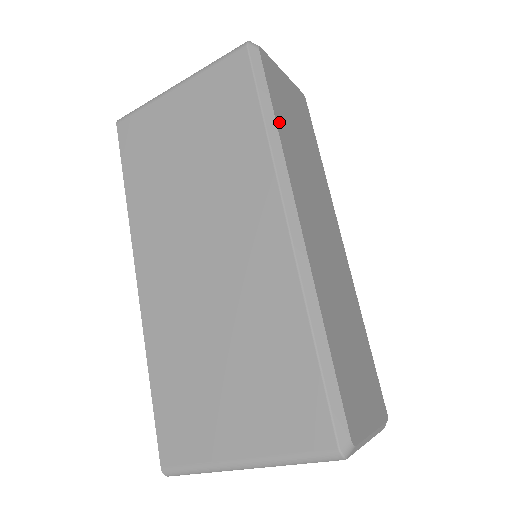
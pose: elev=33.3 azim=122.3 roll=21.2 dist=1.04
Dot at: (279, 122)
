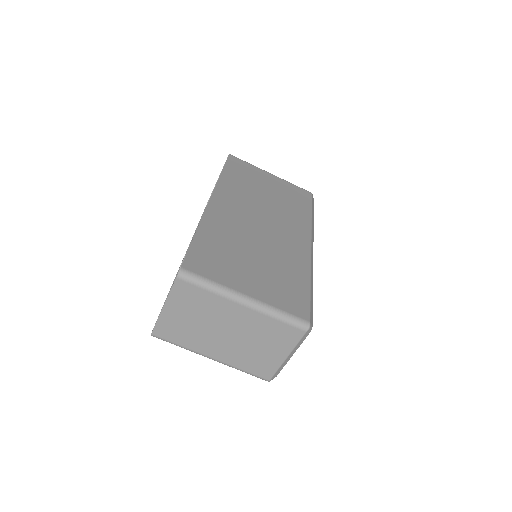
Dot at: occluded
